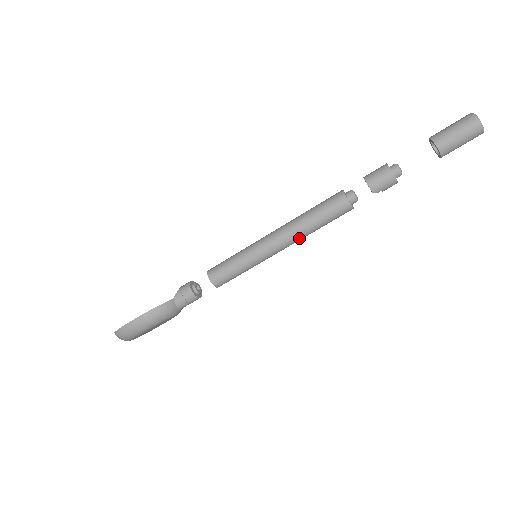
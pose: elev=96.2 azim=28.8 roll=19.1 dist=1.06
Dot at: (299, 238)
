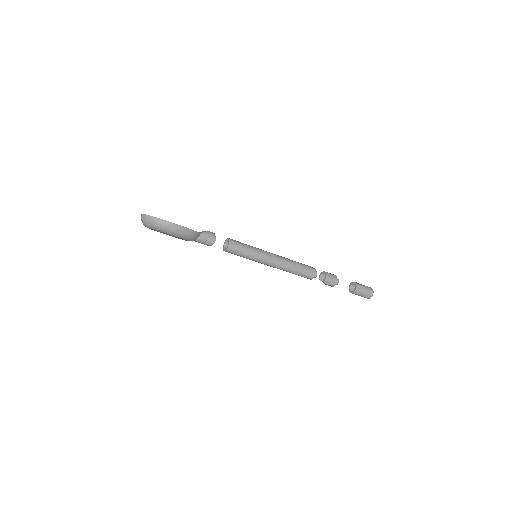
Dot at: (282, 269)
